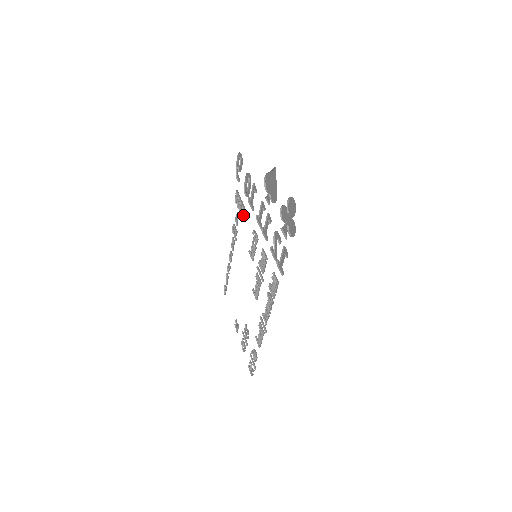
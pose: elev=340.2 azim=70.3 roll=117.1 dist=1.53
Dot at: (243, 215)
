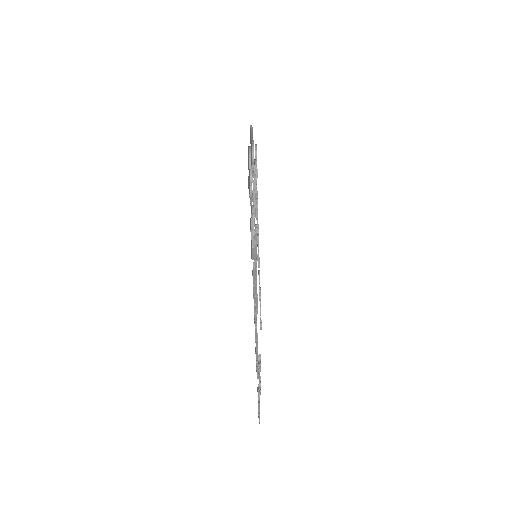
Dot at: (257, 216)
